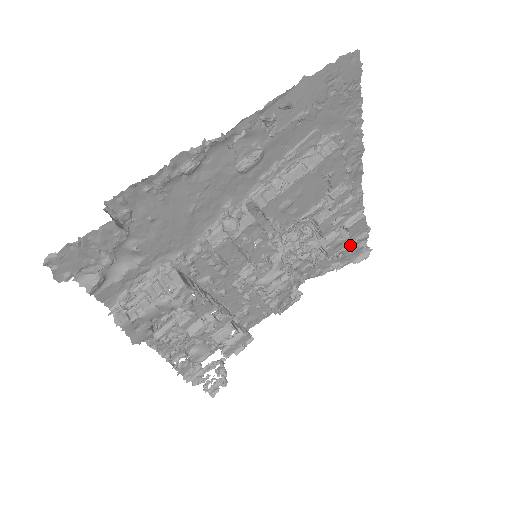
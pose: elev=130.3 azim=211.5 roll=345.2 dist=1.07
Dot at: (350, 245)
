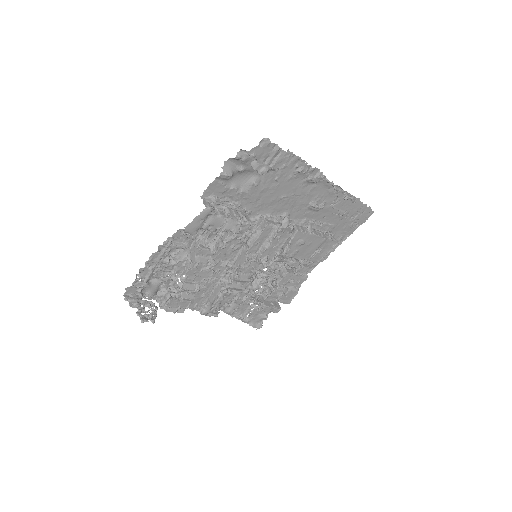
Dot at: (271, 306)
